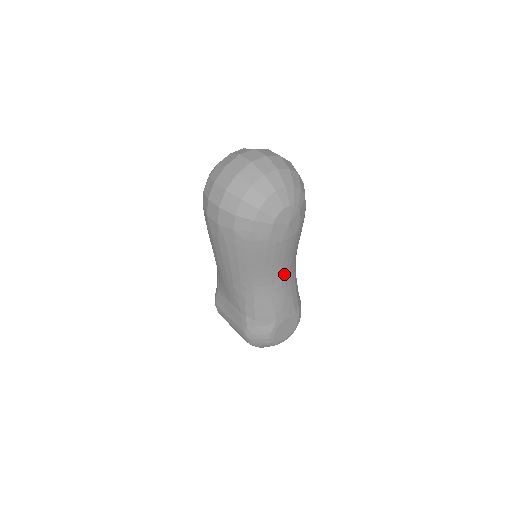
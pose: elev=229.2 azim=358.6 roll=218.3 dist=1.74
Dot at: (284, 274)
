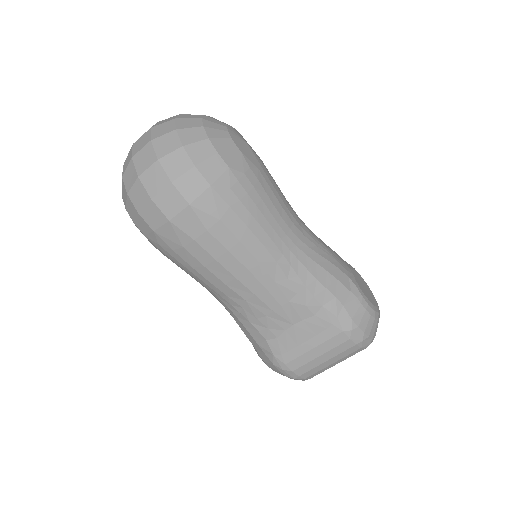
Dot at: (298, 219)
